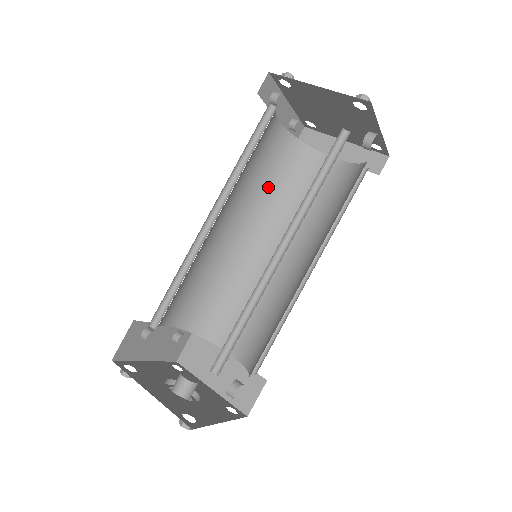
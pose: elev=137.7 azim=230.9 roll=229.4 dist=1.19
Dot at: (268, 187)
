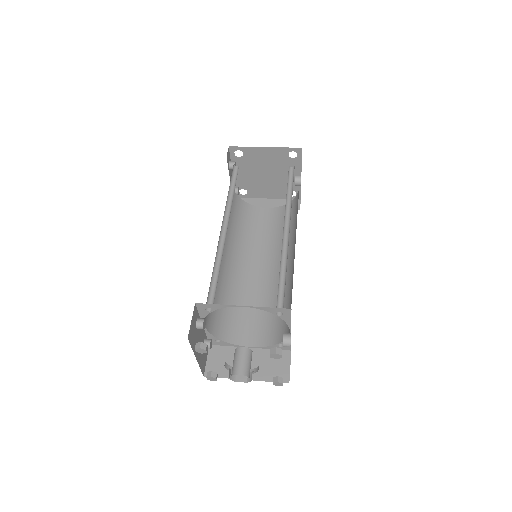
Dot at: (234, 227)
